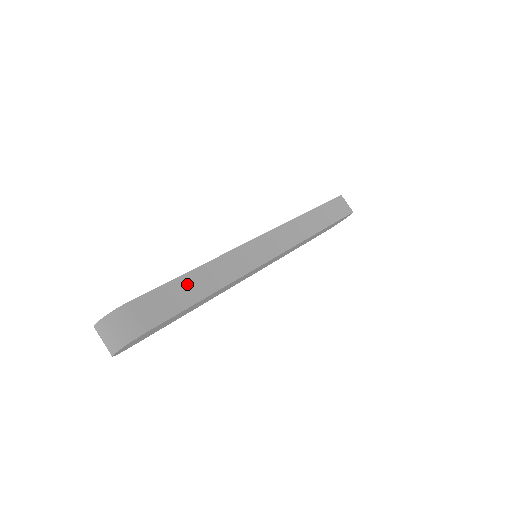
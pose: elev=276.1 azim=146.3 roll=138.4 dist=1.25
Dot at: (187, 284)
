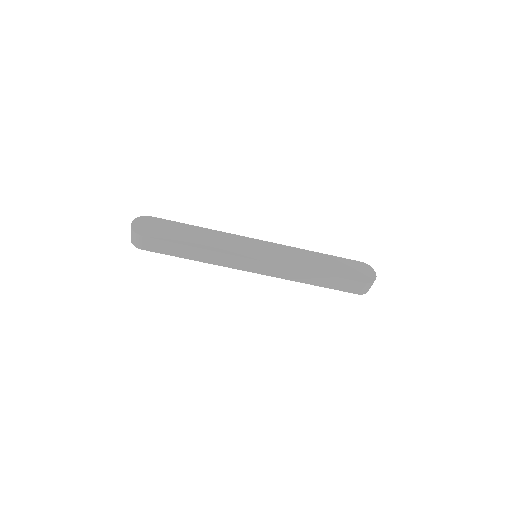
Dot at: (181, 249)
